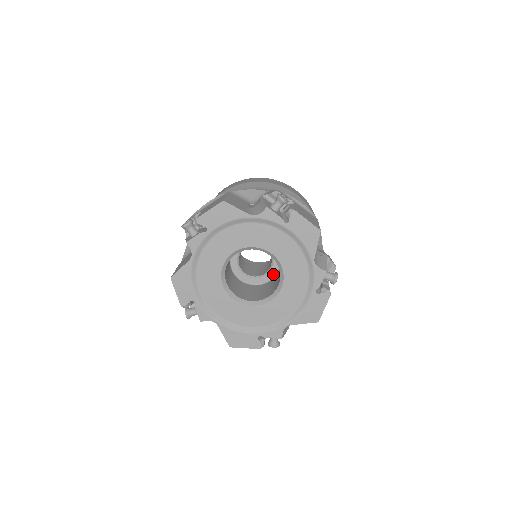
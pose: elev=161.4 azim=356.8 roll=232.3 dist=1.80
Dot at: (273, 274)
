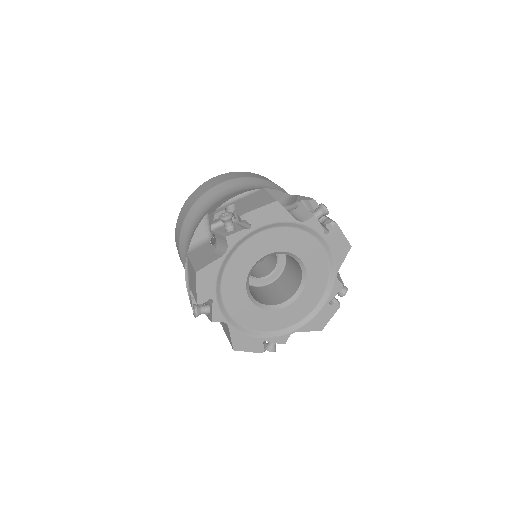
Dot at: occluded
